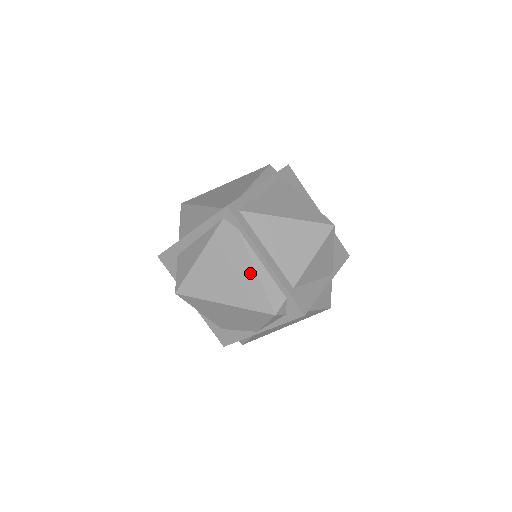
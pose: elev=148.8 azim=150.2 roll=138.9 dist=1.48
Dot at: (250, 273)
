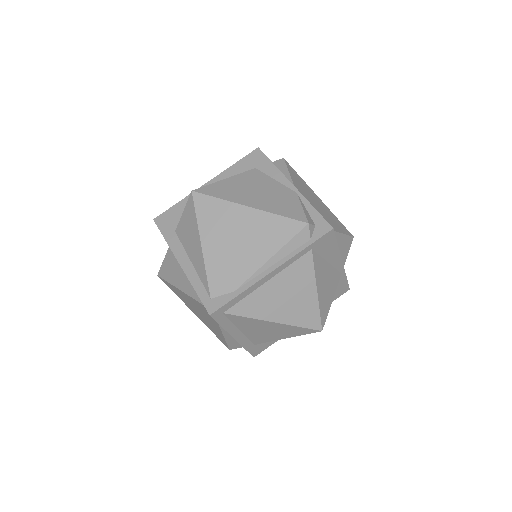
Dot at: (218, 331)
